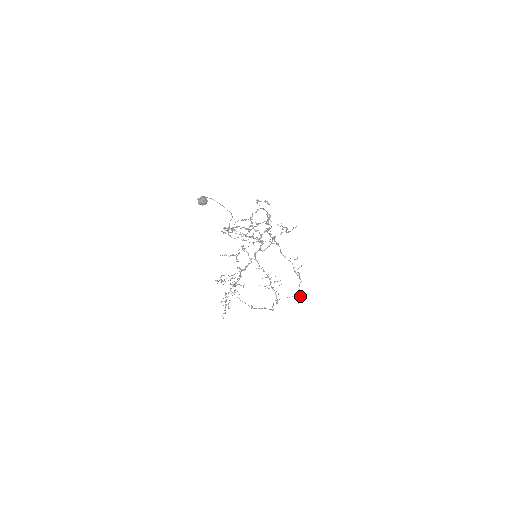
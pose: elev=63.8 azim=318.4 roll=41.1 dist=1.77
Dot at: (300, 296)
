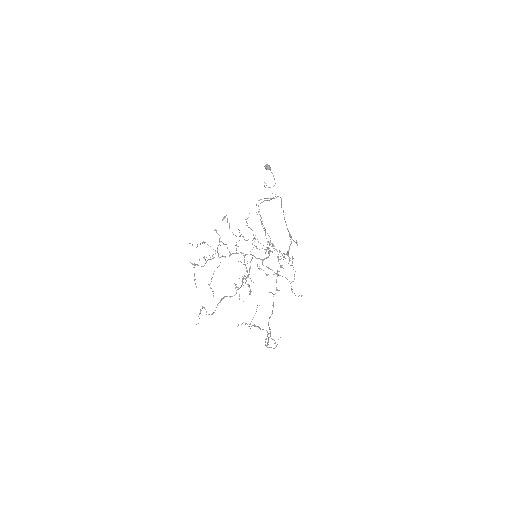
Dot at: occluded
